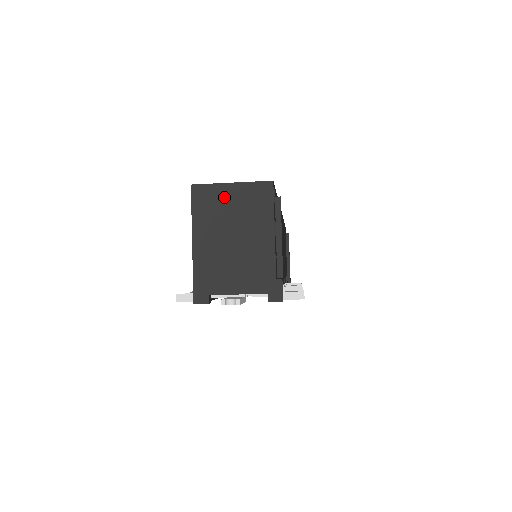
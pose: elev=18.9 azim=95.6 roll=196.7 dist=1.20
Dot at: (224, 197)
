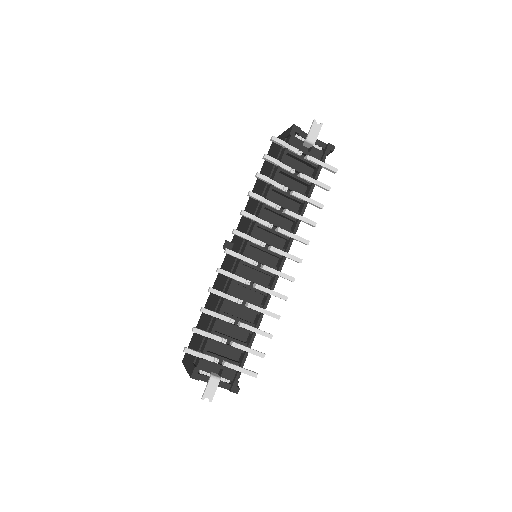
Dot at: occluded
